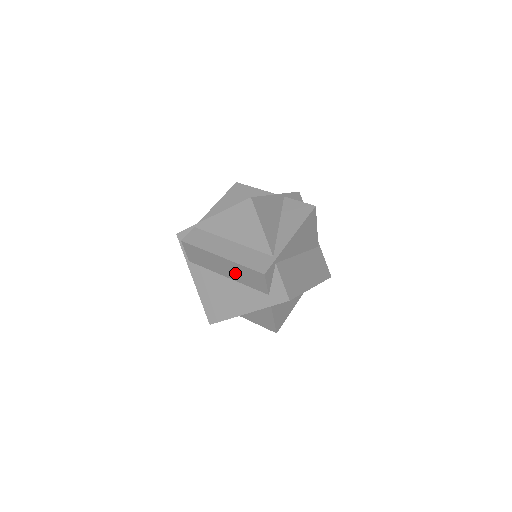
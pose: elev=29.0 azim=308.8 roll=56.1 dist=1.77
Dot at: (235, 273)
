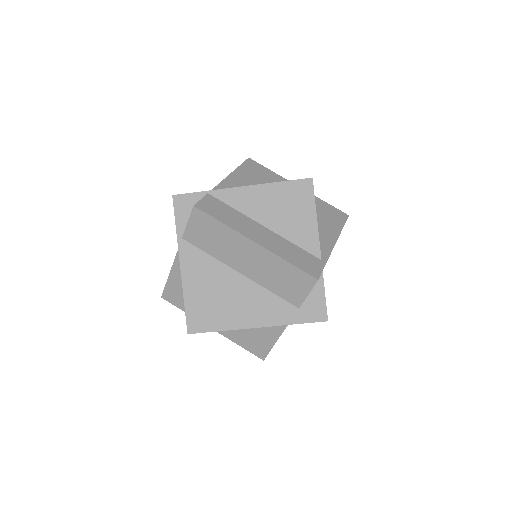
Dot at: (262, 270)
